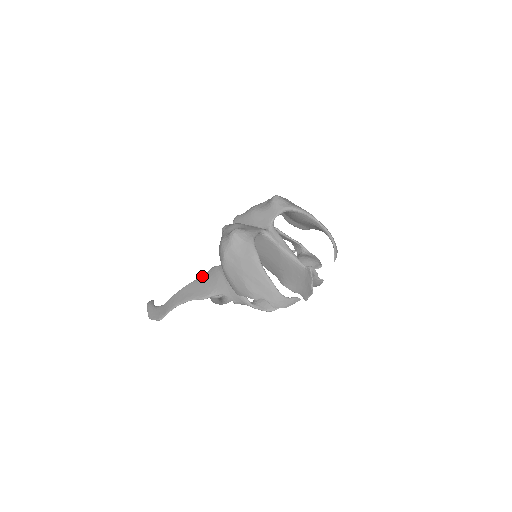
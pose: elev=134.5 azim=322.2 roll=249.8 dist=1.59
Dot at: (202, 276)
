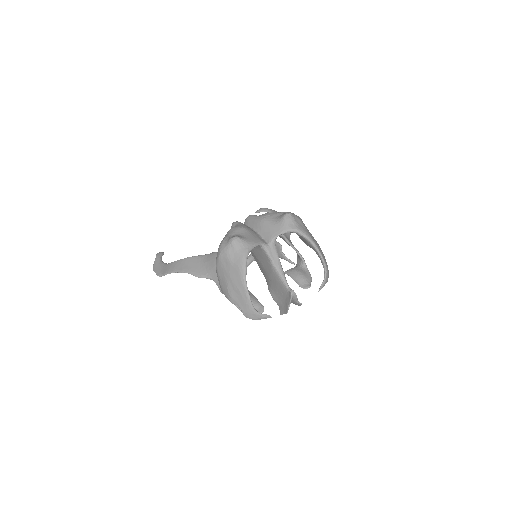
Dot at: (204, 255)
